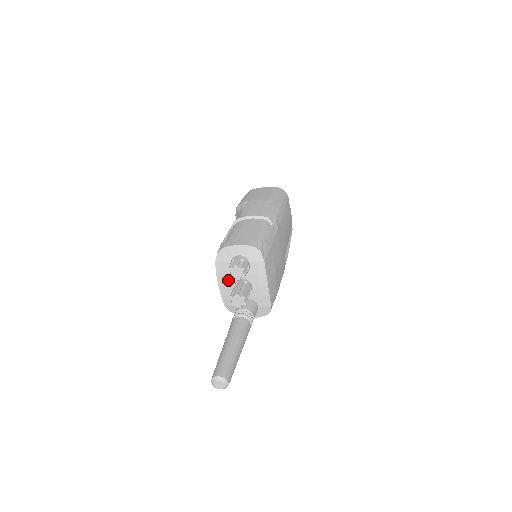
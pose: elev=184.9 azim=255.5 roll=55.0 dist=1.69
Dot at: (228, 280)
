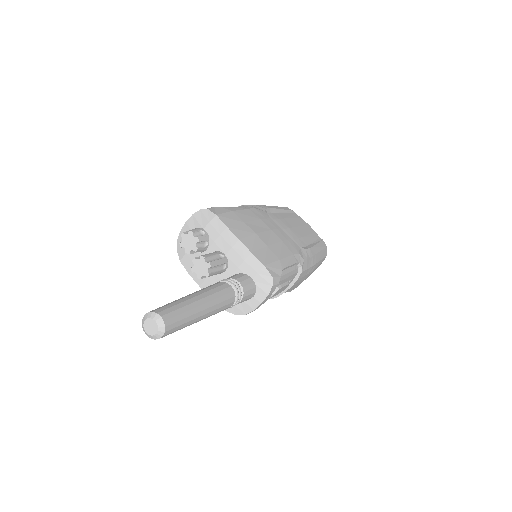
Dot at: occluded
